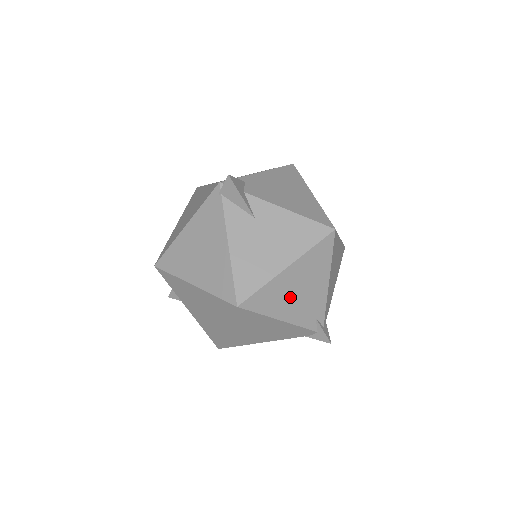
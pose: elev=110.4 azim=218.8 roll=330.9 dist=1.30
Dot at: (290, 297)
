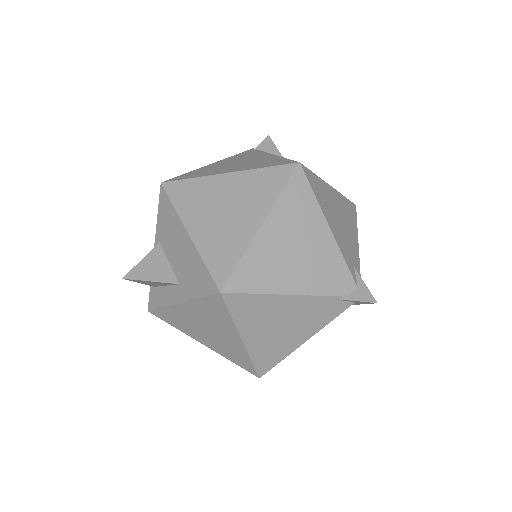
Dot at: (334, 215)
